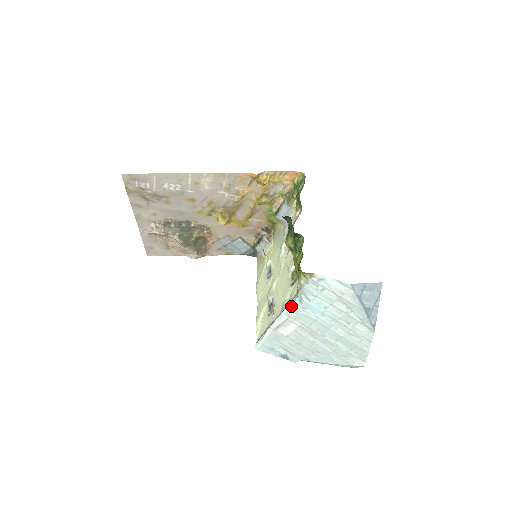
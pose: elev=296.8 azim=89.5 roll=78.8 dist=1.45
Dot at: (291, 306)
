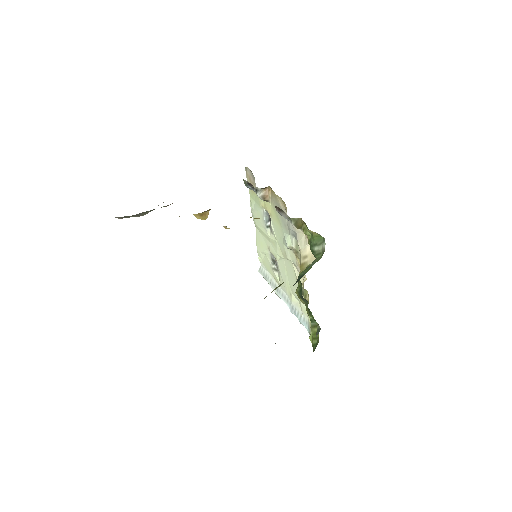
Dot at: (302, 323)
